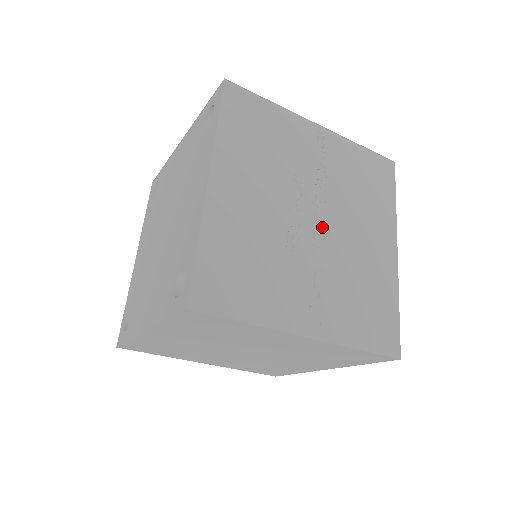
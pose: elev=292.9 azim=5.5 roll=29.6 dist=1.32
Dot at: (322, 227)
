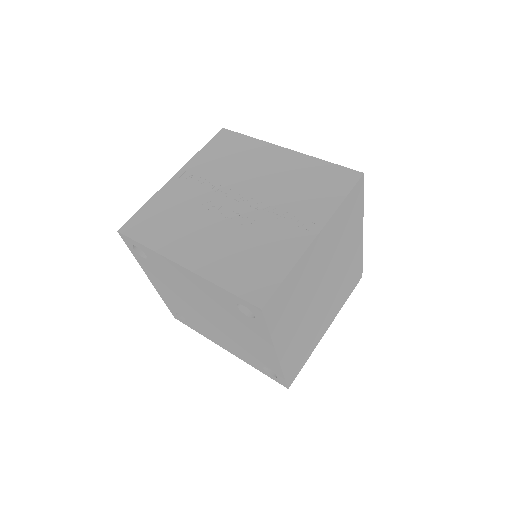
Dot at: (246, 198)
